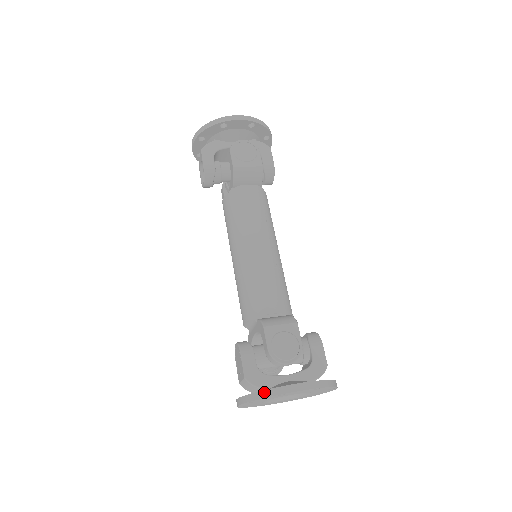
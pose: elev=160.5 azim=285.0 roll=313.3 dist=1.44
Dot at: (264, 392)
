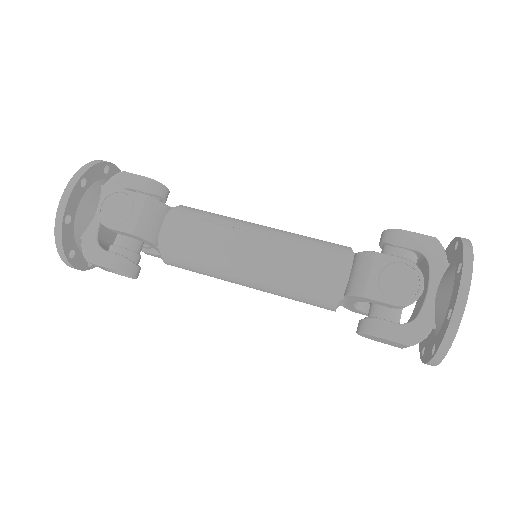
Dot at: (447, 336)
